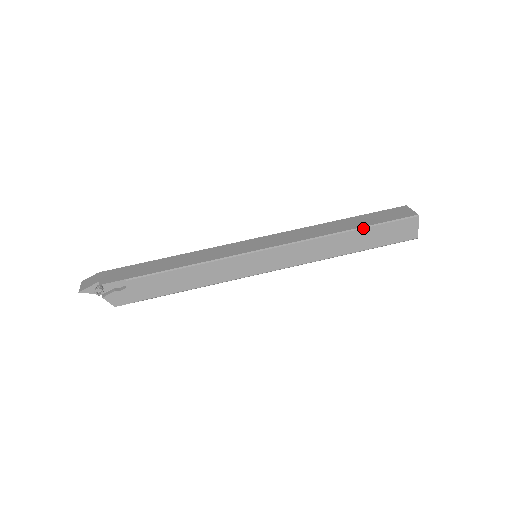
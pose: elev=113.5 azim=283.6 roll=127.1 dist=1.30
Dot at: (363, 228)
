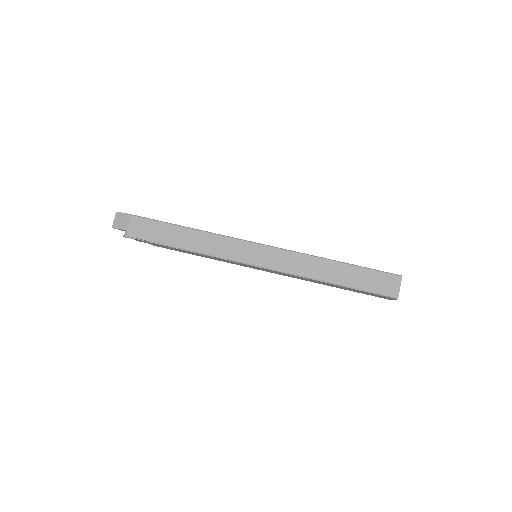
Dot at: (346, 287)
